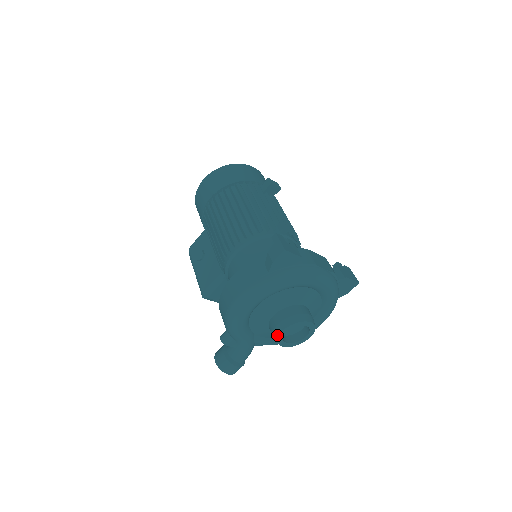
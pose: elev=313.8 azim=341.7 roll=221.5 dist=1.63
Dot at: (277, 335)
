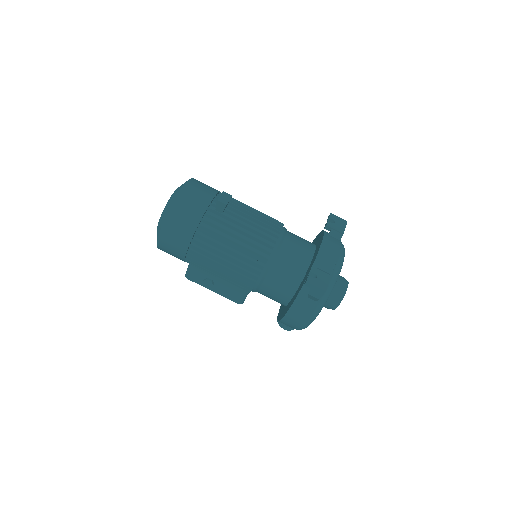
Dot at: occluded
